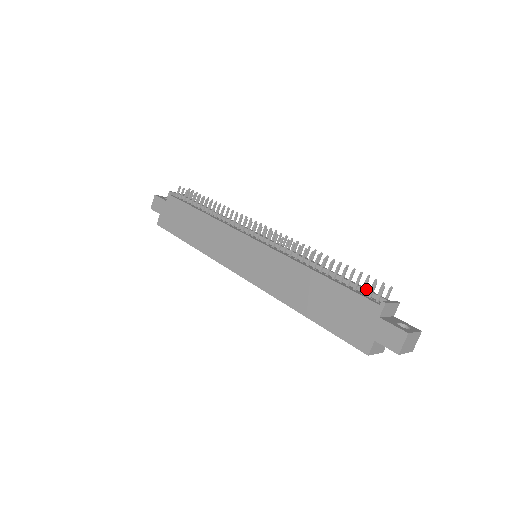
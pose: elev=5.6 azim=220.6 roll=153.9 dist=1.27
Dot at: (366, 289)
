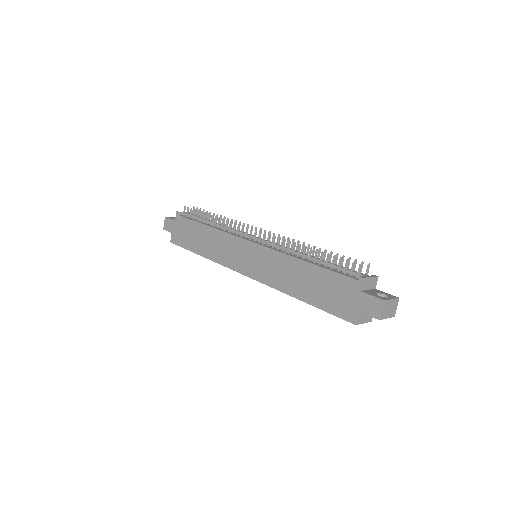
Dot at: (348, 269)
